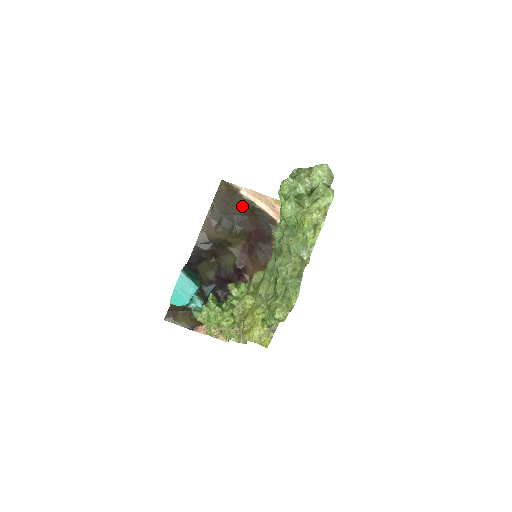
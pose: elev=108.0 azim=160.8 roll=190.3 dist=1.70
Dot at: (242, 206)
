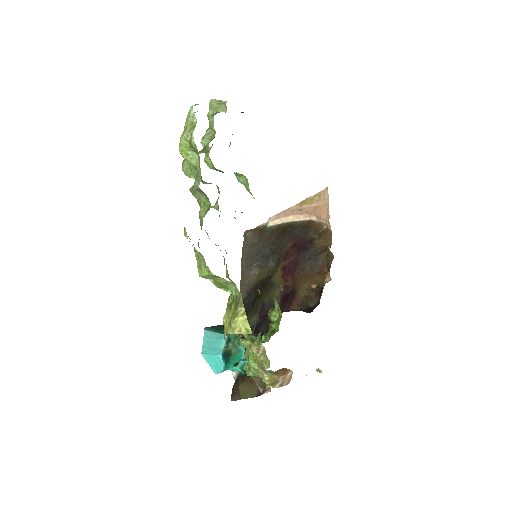
Dot at: (272, 235)
